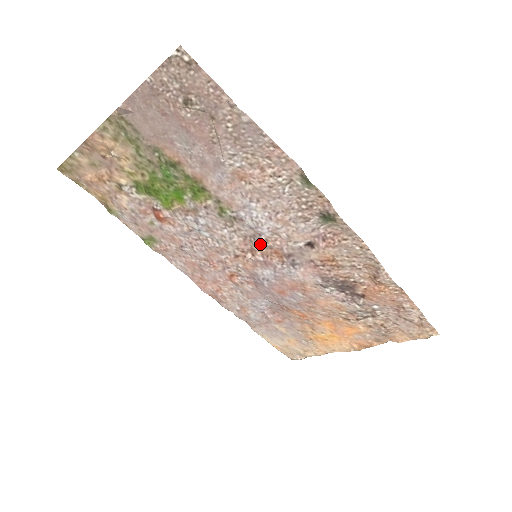
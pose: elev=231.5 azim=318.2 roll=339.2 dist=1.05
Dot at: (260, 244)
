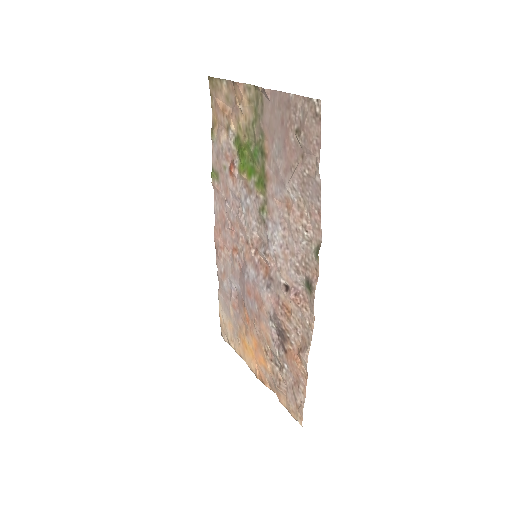
Dot at: (263, 253)
